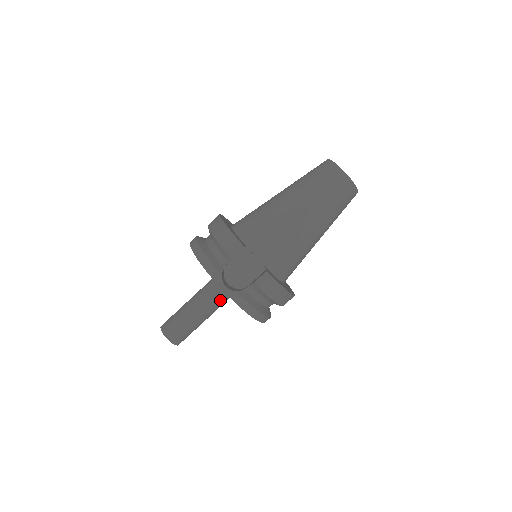
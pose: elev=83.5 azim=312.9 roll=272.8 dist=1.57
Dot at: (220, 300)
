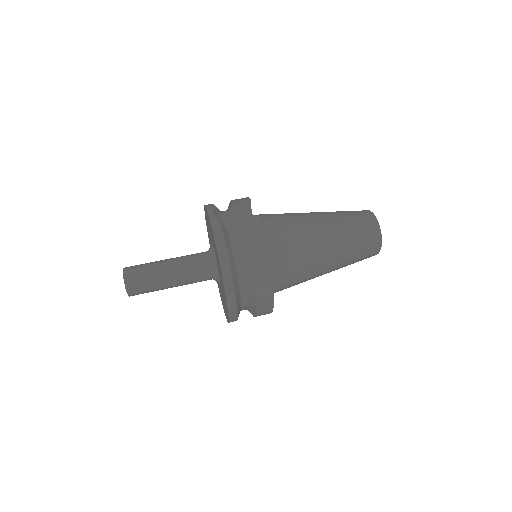
Dot at: (197, 264)
